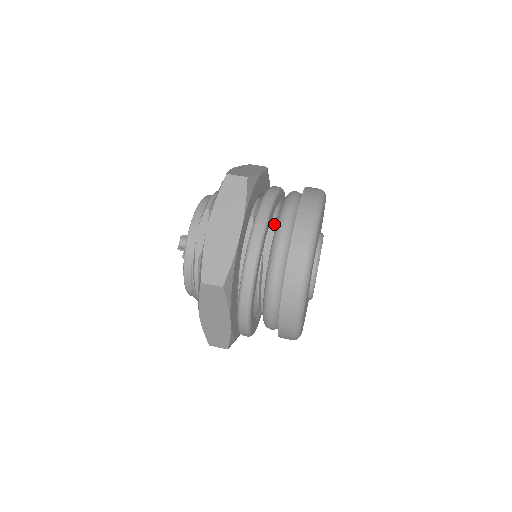
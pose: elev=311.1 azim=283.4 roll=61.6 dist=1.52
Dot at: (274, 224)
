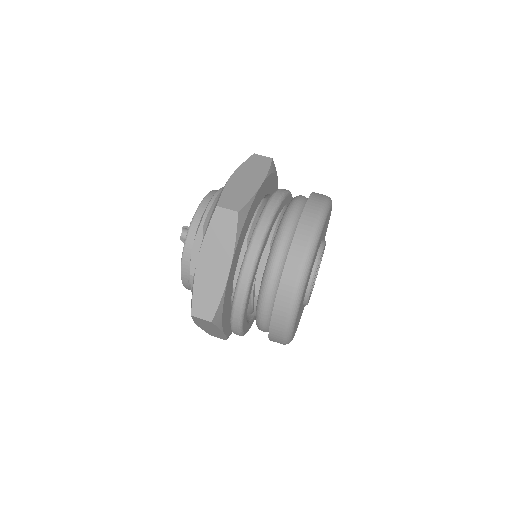
Dot at: (268, 249)
